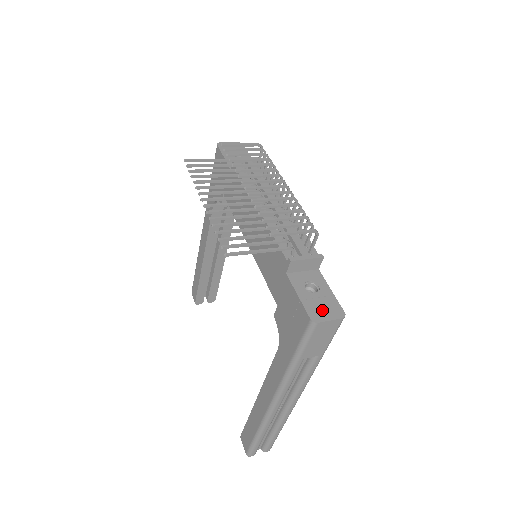
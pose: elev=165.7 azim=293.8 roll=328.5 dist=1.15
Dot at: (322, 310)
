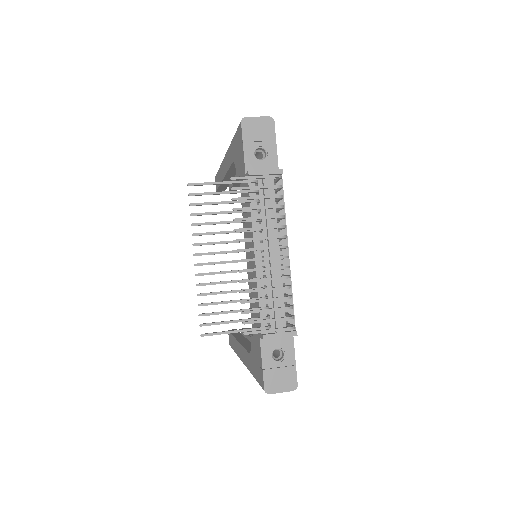
Dot at: (278, 381)
